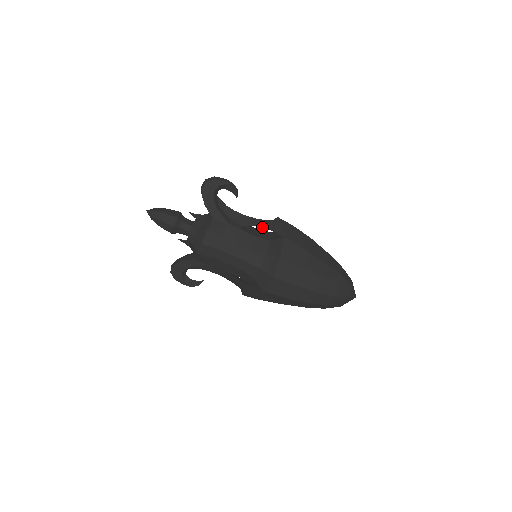
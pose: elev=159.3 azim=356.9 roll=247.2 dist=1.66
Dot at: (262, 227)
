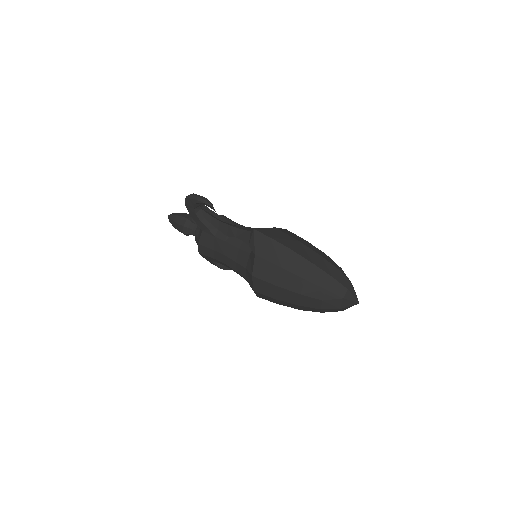
Dot at: occluded
